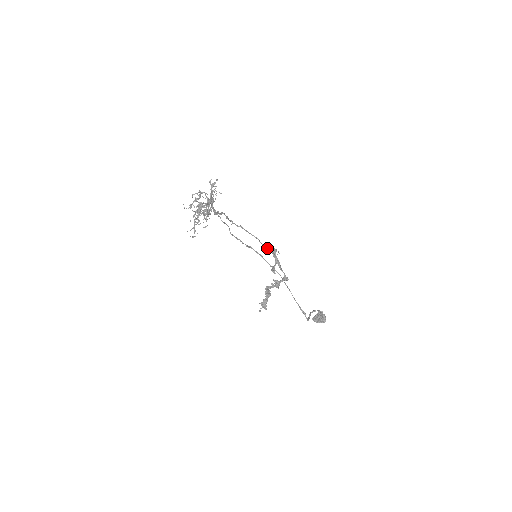
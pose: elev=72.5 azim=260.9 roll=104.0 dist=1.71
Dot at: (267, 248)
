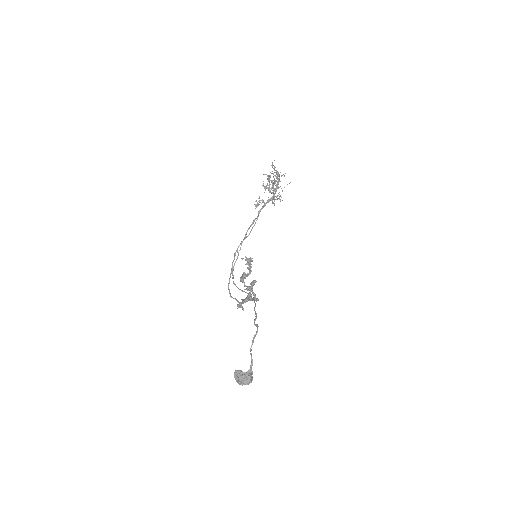
Dot at: (236, 299)
